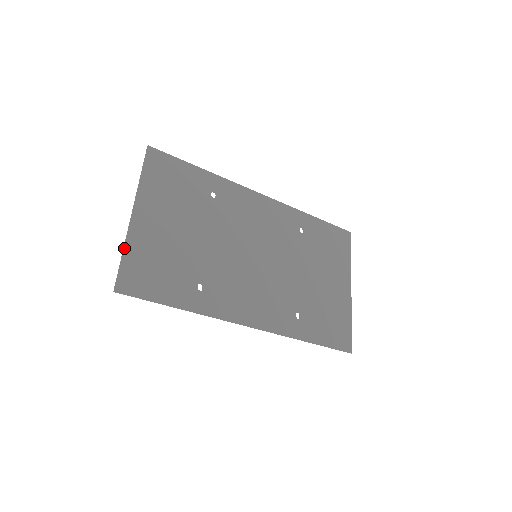
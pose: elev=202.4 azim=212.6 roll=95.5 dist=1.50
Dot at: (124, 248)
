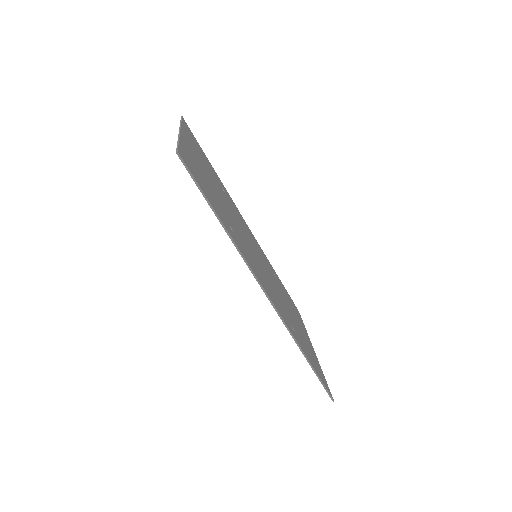
Dot at: (179, 140)
